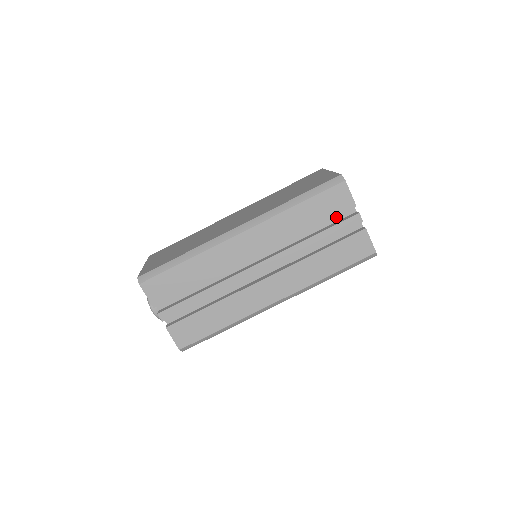
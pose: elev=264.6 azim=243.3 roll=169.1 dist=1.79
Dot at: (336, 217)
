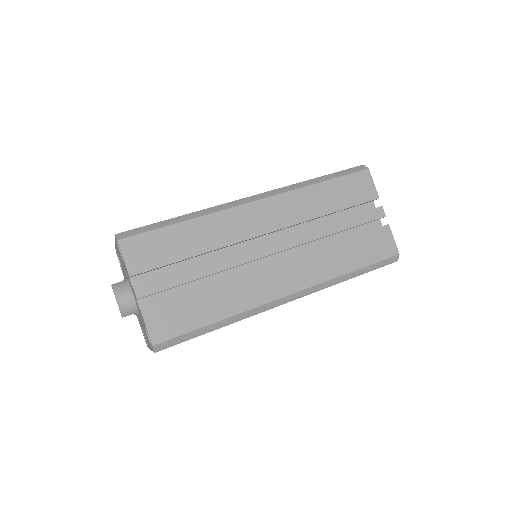
Dot at: (356, 210)
